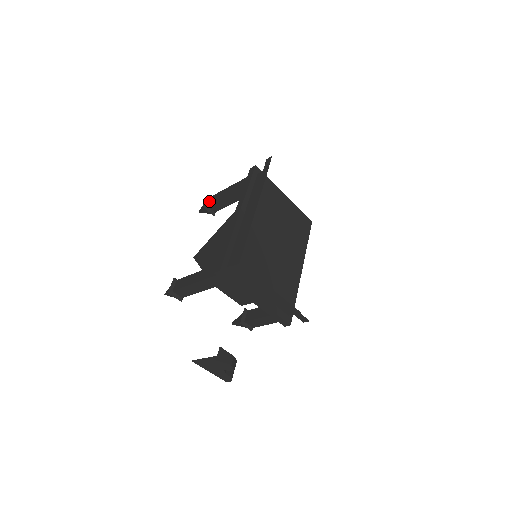
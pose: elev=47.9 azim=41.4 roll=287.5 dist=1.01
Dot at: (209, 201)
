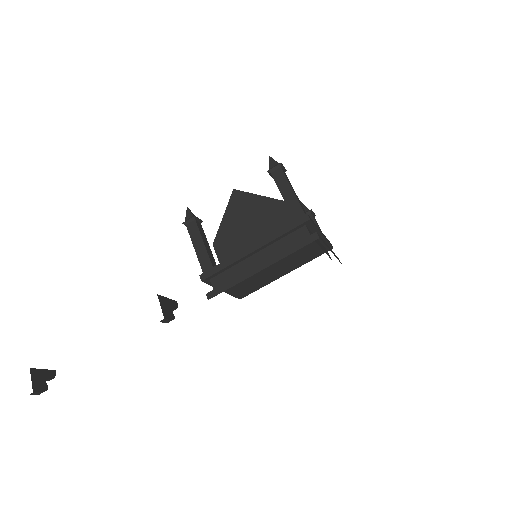
Dot at: (275, 172)
